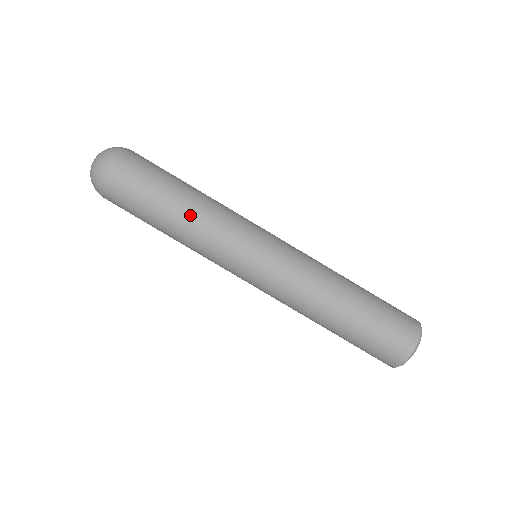
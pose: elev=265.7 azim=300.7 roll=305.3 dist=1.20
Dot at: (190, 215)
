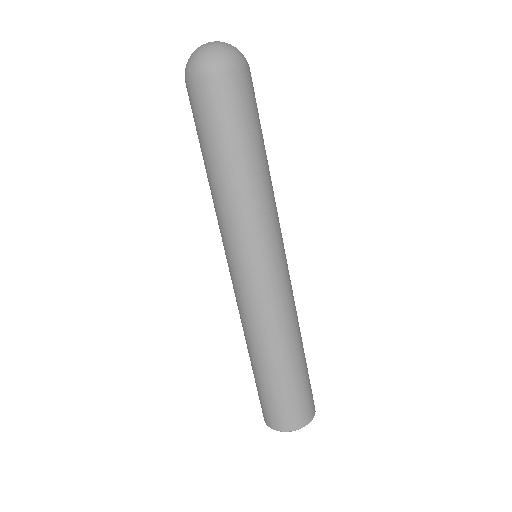
Dot at: (247, 180)
